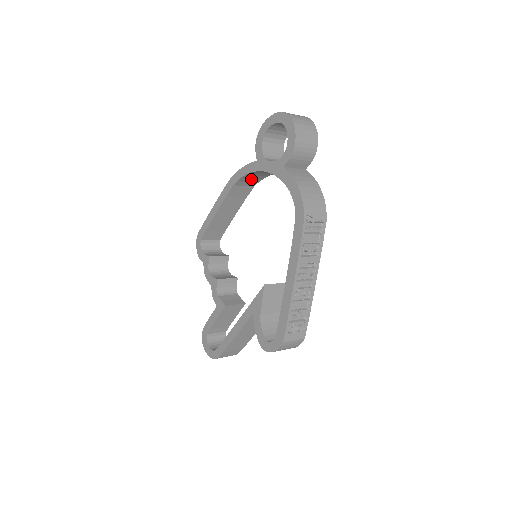
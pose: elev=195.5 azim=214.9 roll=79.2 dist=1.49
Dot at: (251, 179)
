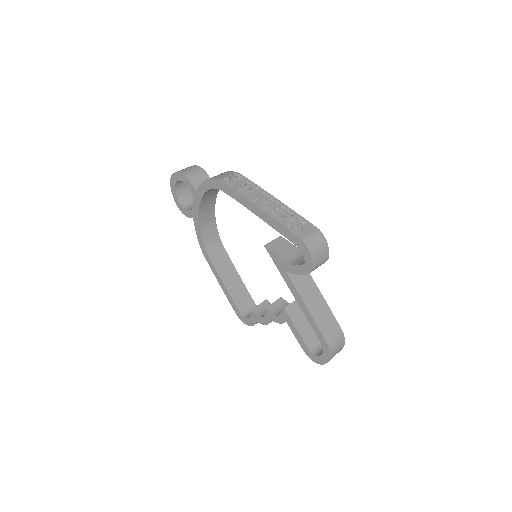
Dot at: (211, 238)
